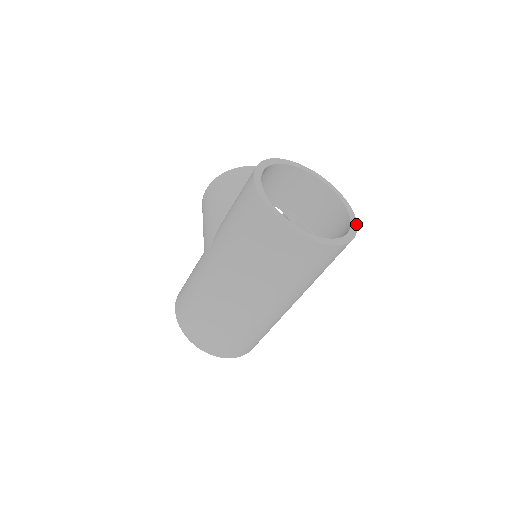
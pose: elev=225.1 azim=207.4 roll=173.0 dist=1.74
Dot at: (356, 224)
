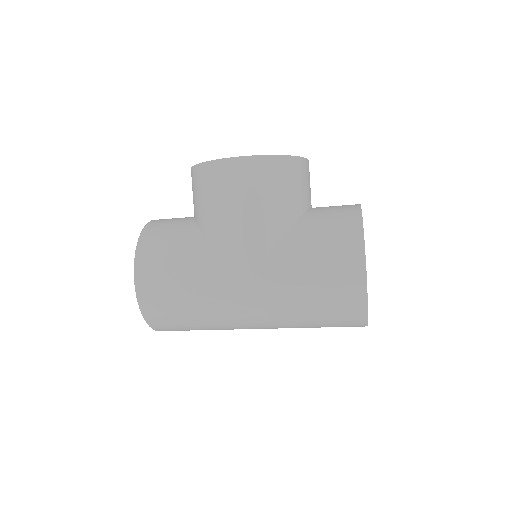
Dot at: occluded
